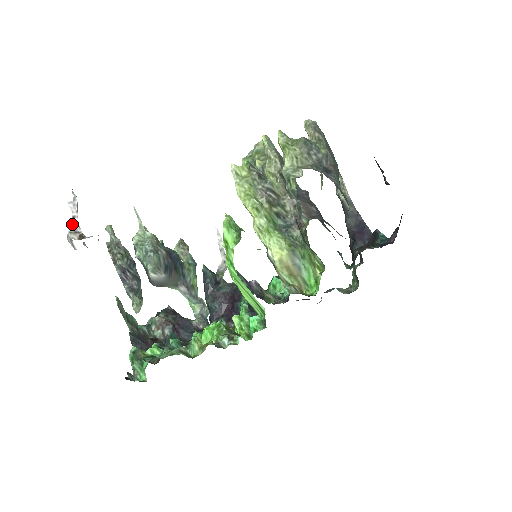
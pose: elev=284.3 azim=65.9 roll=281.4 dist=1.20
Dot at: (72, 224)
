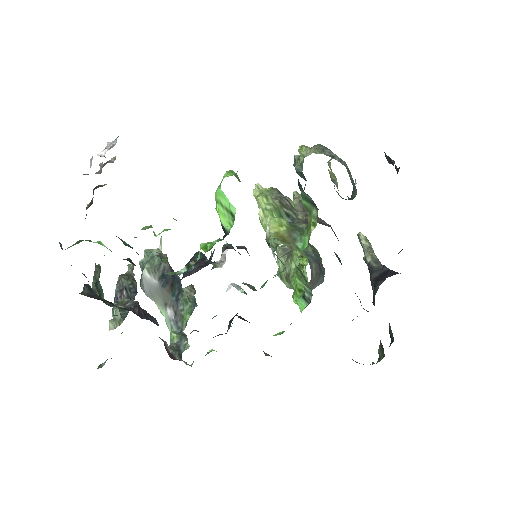
Dot at: (101, 152)
